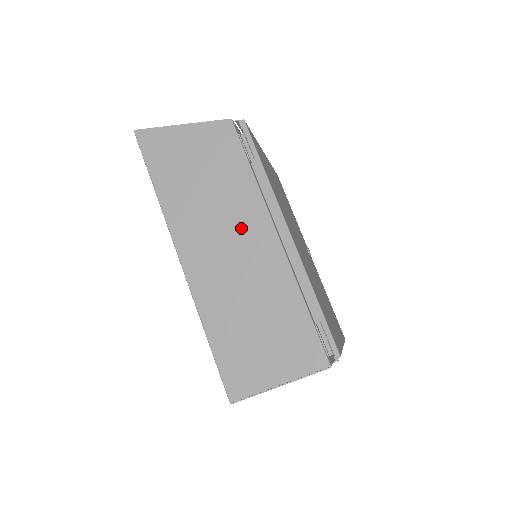
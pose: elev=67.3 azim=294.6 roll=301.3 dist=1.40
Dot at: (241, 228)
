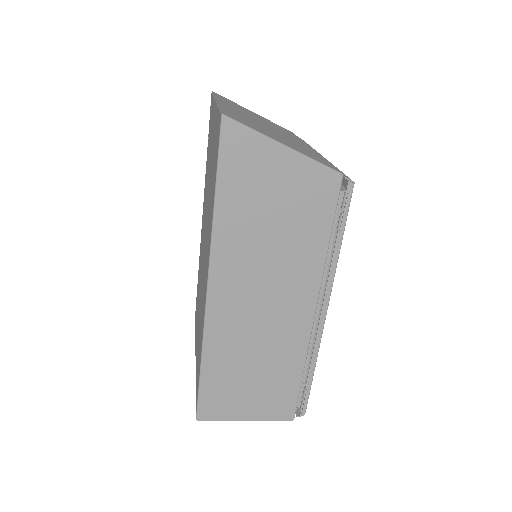
Dot at: (286, 291)
